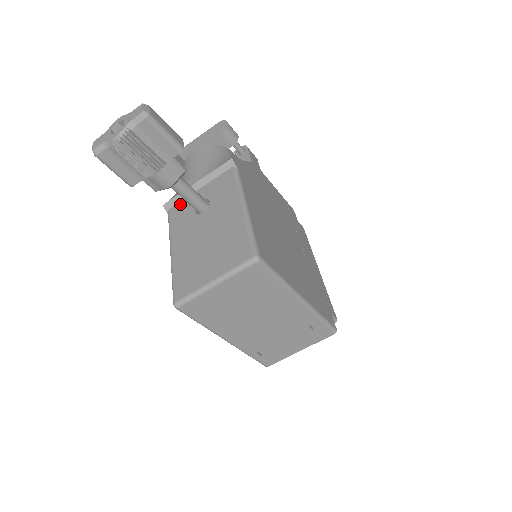
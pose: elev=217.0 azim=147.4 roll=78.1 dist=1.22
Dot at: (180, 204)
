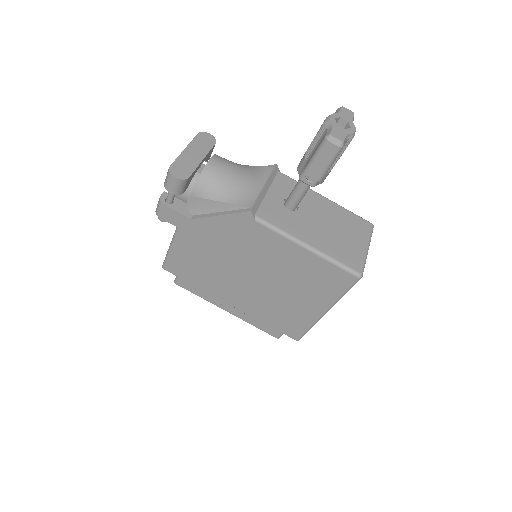
Dot at: (263, 207)
